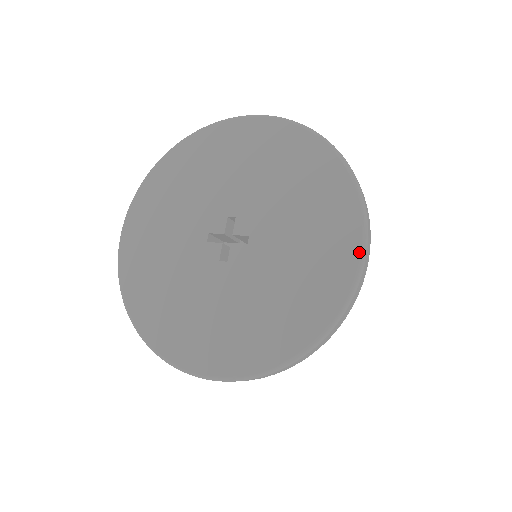
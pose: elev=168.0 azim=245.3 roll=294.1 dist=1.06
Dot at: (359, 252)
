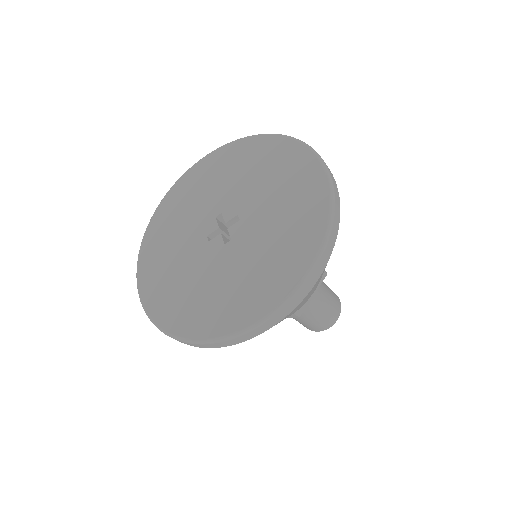
Dot at: (253, 321)
